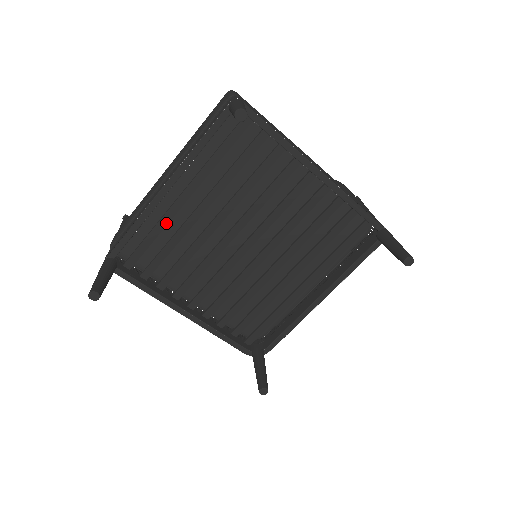
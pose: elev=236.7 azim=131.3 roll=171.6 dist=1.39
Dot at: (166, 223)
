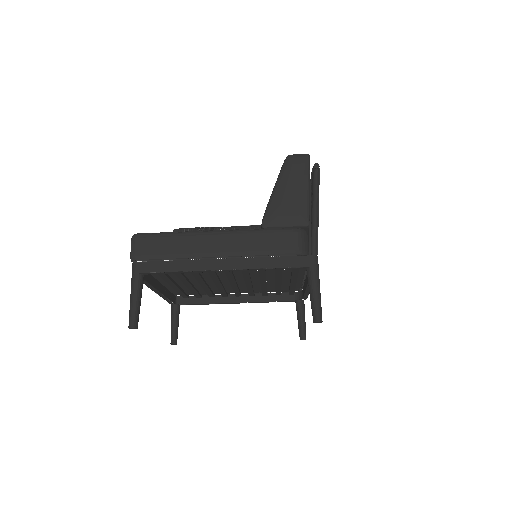
Dot at: (179, 289)
